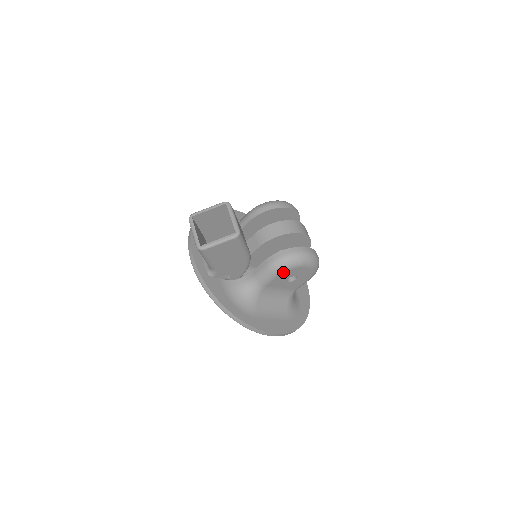
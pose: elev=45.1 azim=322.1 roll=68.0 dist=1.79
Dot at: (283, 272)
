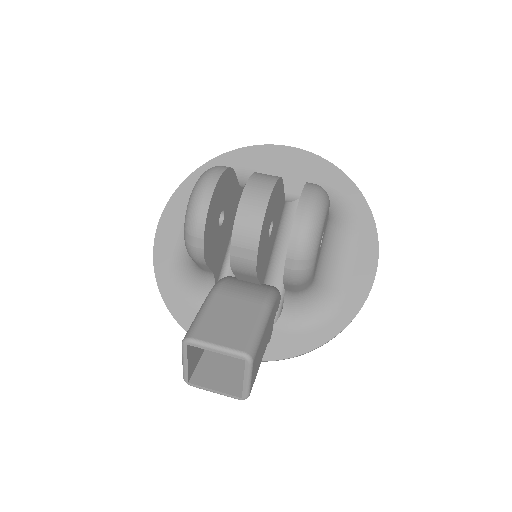
Dot at: (314, 267)
